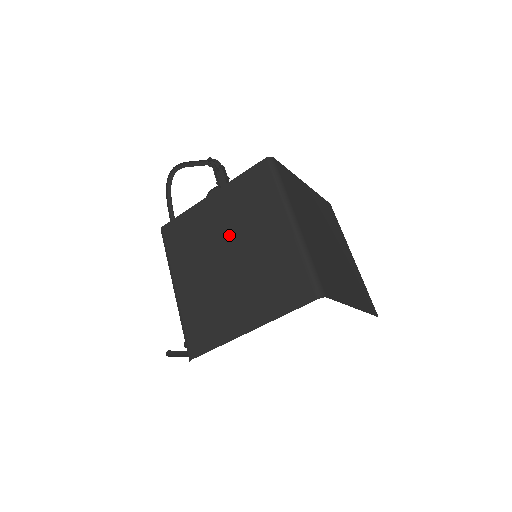
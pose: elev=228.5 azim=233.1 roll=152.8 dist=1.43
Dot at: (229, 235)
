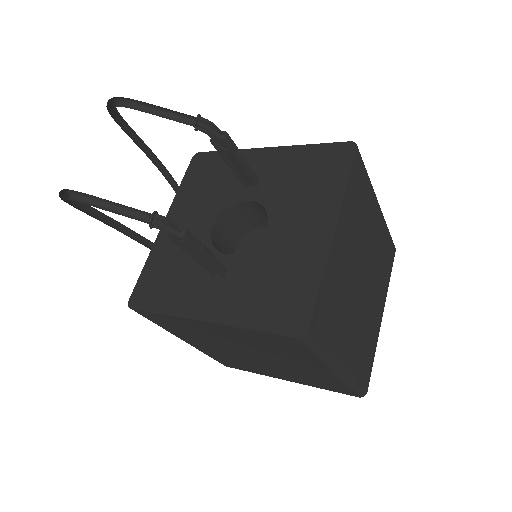
Dot at: (248, 349)
